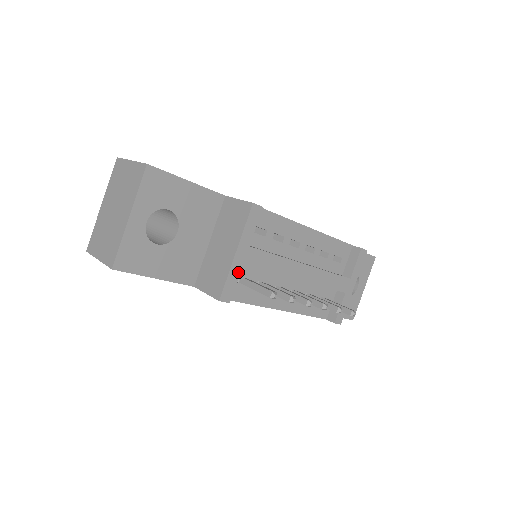
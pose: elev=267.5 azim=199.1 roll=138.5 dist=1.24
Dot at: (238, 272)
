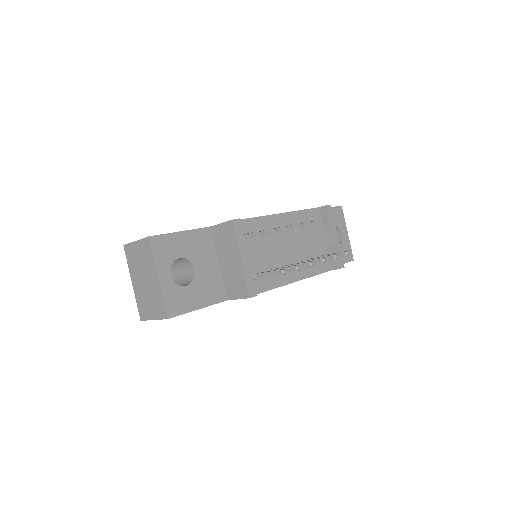
Dot at: (251, 271)
